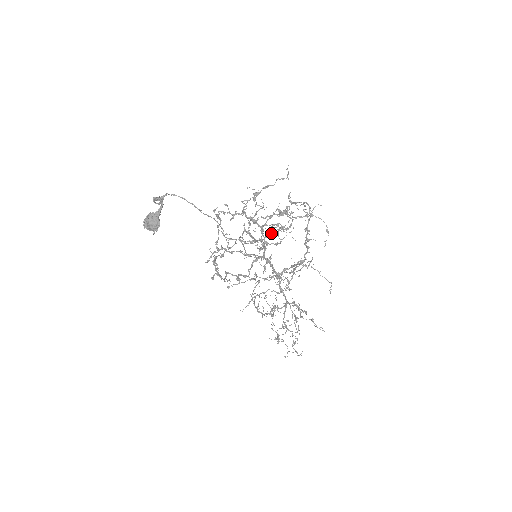
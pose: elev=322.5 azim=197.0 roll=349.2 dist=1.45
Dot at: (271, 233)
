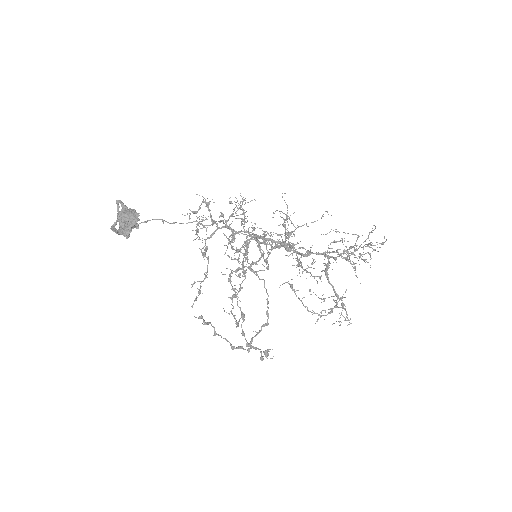
Dot at: occluded
